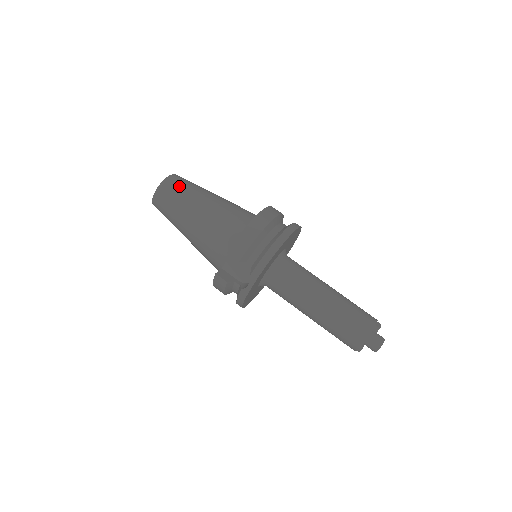
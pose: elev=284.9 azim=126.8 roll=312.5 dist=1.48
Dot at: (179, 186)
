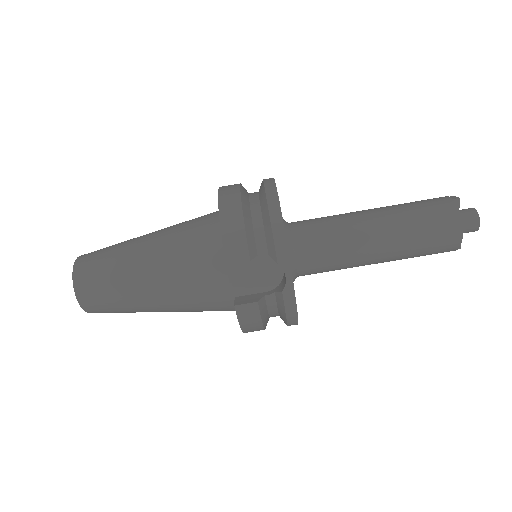
Dot at: (98, 258)
